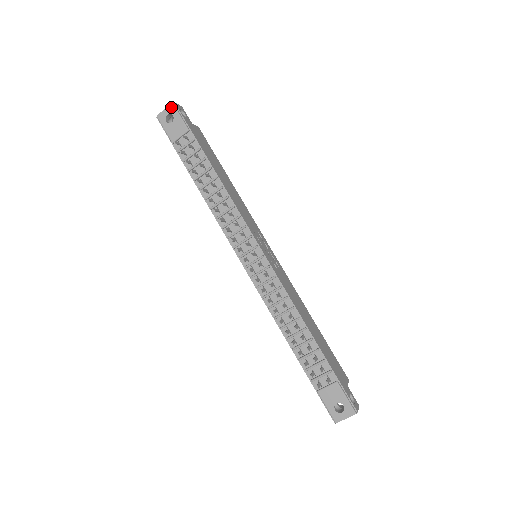
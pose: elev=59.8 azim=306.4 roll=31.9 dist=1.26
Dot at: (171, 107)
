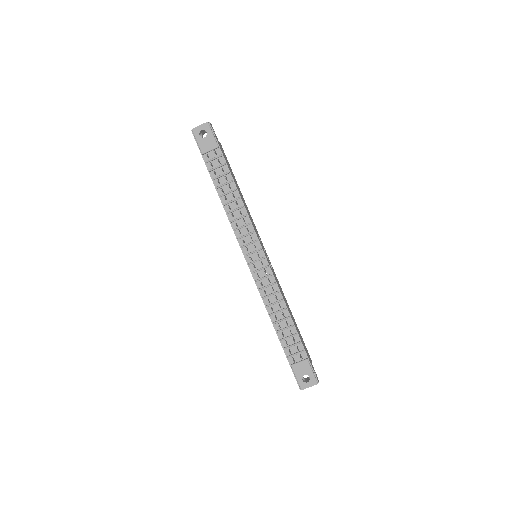
Dot at: (206, 125)
